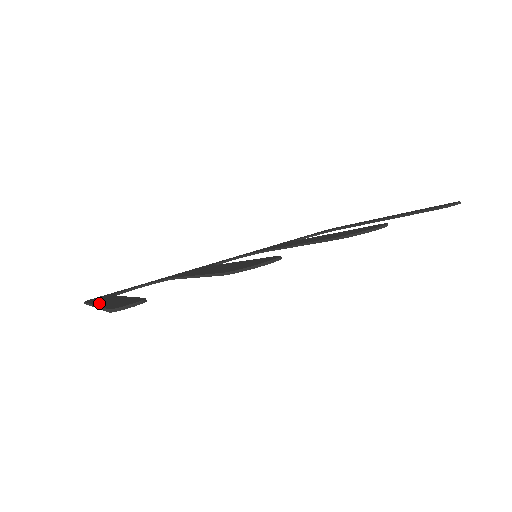
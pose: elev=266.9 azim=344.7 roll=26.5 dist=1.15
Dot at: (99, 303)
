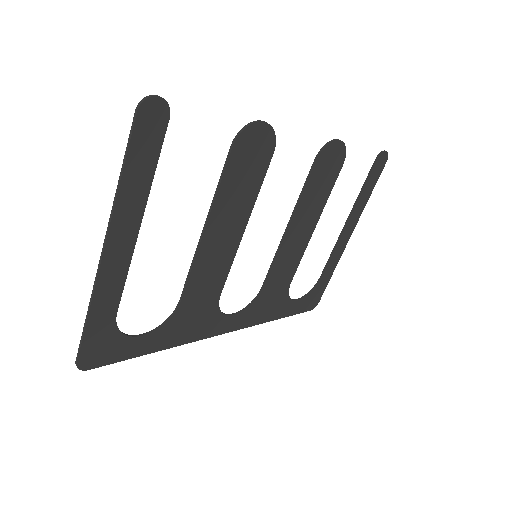
Dot at: (109, 241)
